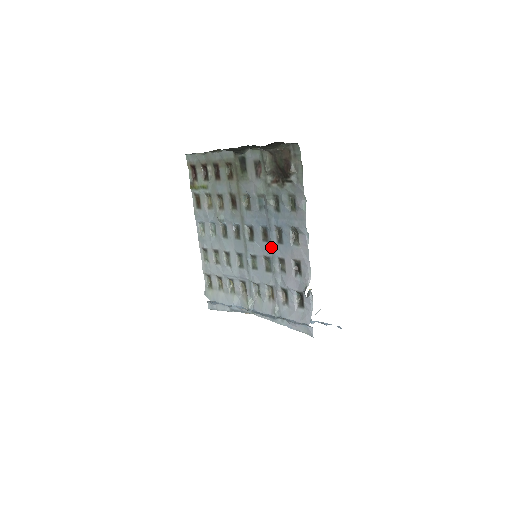
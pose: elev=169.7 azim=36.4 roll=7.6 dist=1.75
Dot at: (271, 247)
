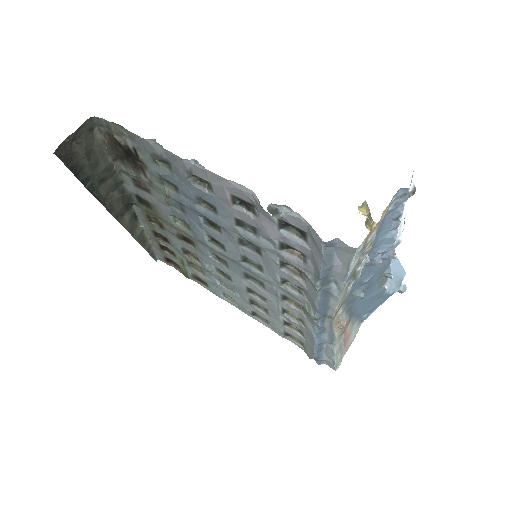
Dot at: (222, 227)
